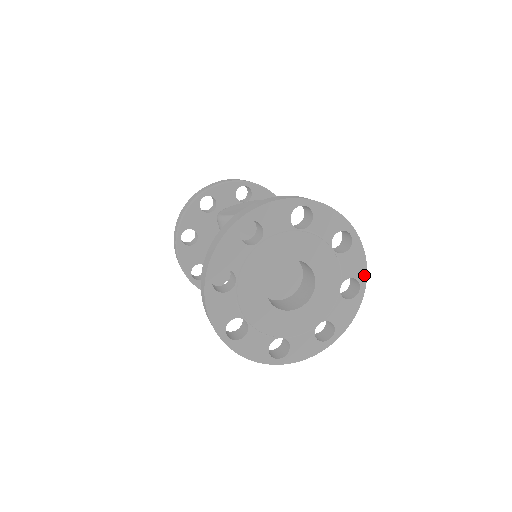
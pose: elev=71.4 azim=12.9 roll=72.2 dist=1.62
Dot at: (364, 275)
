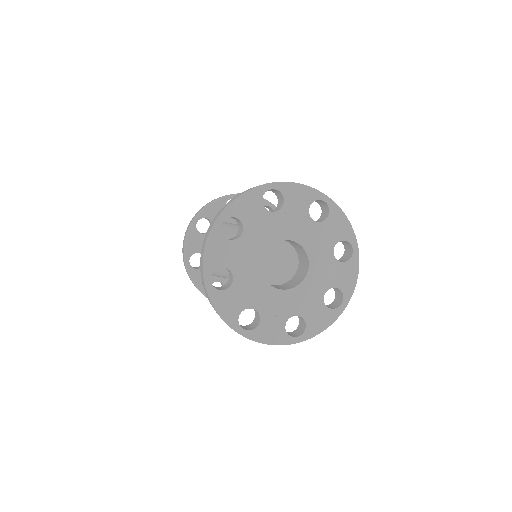
Dot at: (314, 192)
